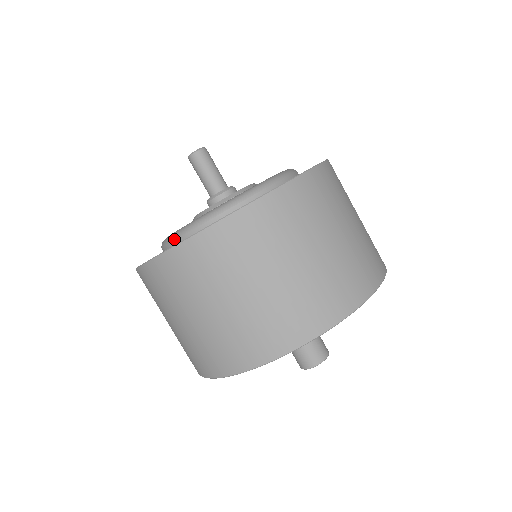
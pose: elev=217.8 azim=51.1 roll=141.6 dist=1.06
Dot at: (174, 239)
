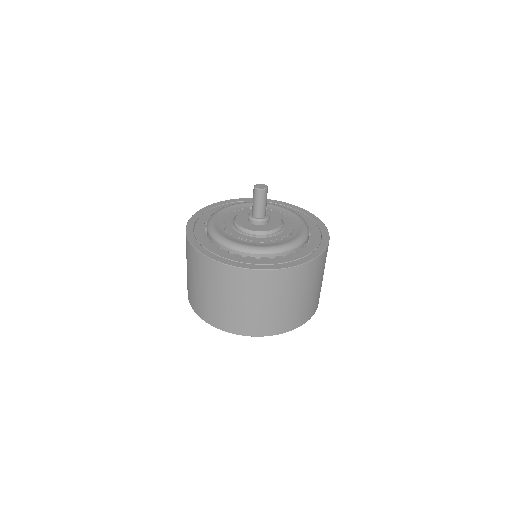
Dot at: (249, 252)
